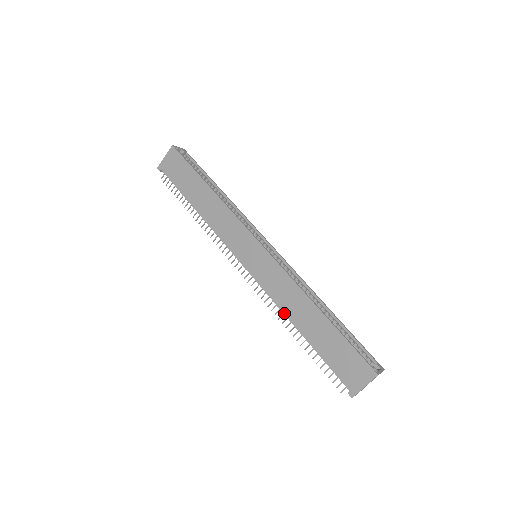
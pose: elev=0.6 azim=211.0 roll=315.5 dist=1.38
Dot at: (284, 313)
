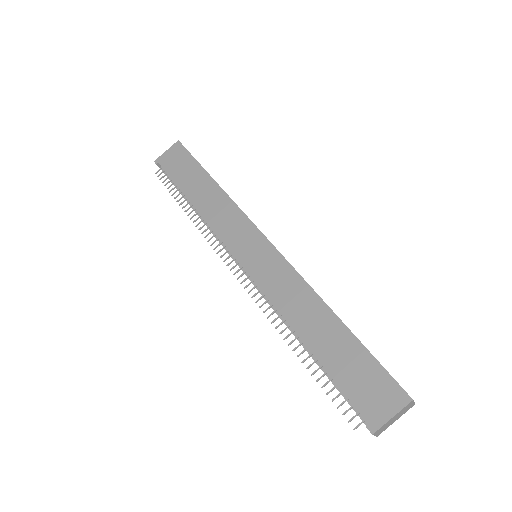
Dot at: (285, 318)
